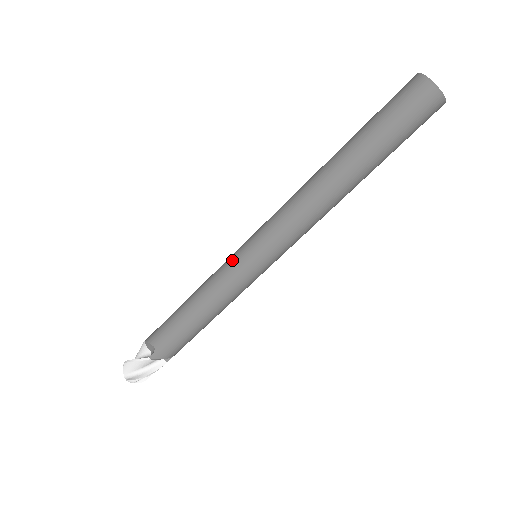
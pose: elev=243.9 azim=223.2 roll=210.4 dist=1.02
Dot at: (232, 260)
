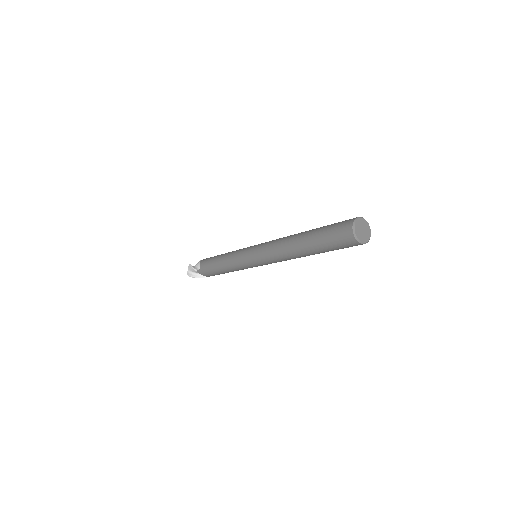
Dot at: (242, 251)
